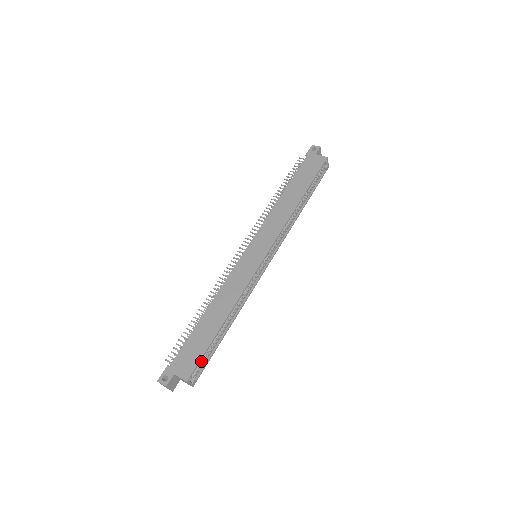
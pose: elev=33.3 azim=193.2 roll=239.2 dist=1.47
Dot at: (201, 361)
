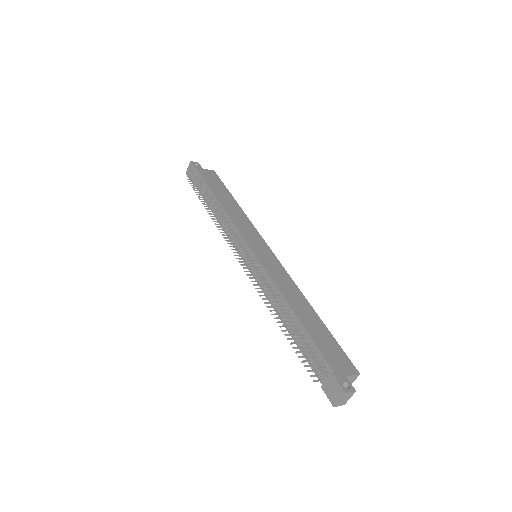
Dot at: occluded
